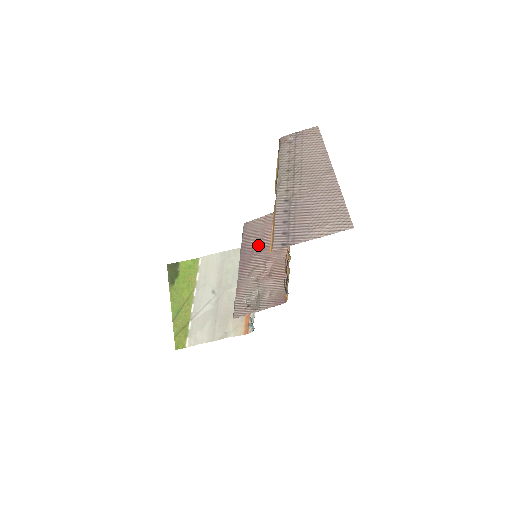
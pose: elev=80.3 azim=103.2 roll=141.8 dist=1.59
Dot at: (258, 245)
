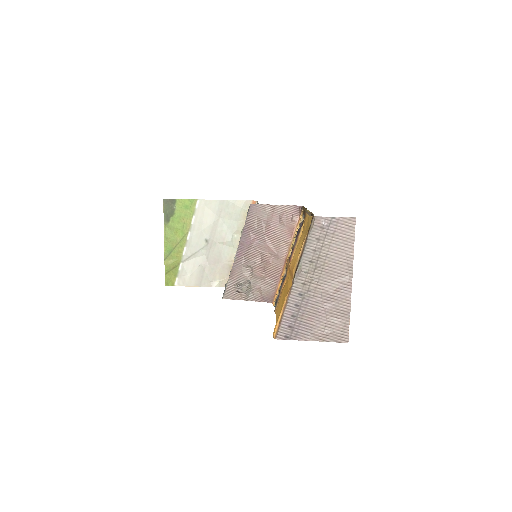
Dot at: (260, 235)
